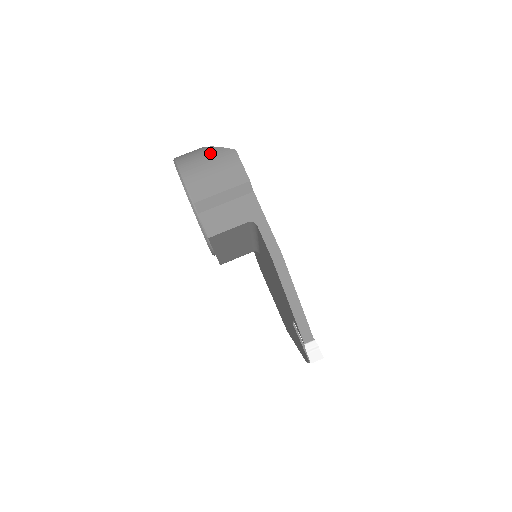
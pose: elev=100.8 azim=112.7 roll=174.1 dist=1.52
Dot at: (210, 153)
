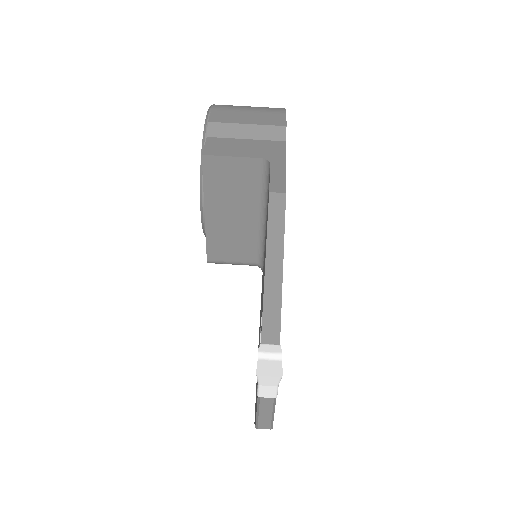
Dot at: occluded
